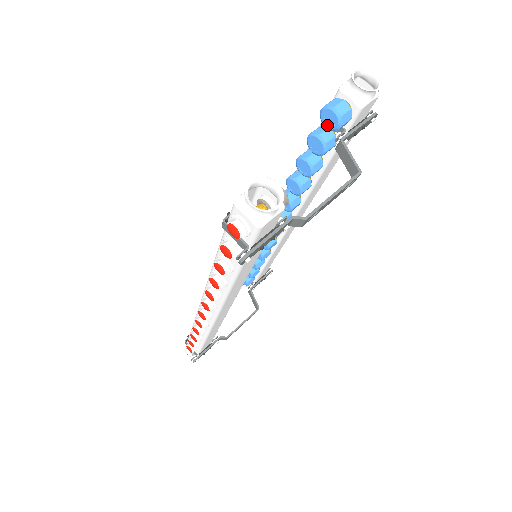
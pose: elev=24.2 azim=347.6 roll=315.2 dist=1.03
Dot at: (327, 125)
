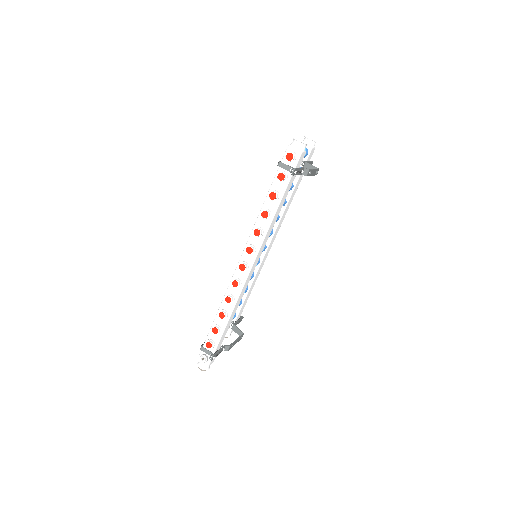
Dot at: occluded
